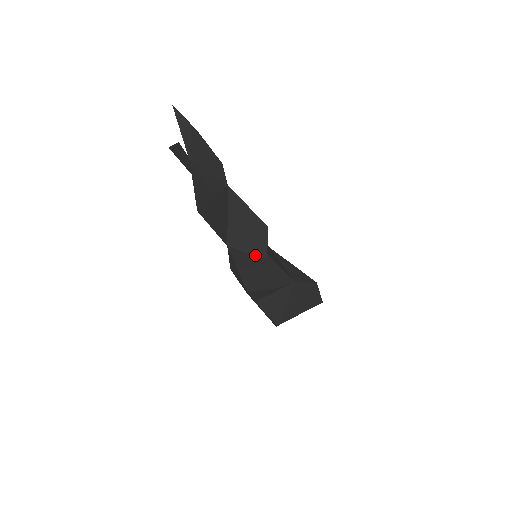
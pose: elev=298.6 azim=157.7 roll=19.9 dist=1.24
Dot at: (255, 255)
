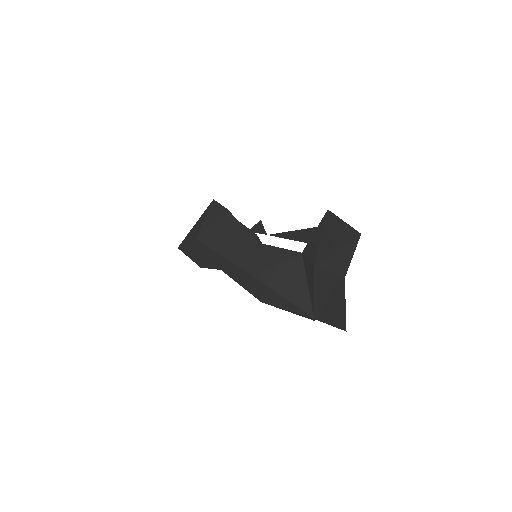
Dot at: occluded
